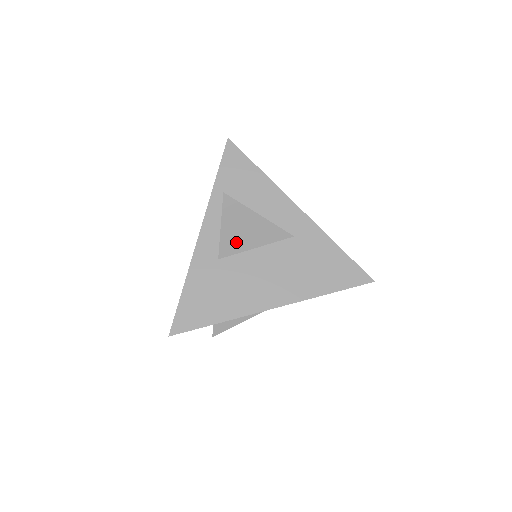
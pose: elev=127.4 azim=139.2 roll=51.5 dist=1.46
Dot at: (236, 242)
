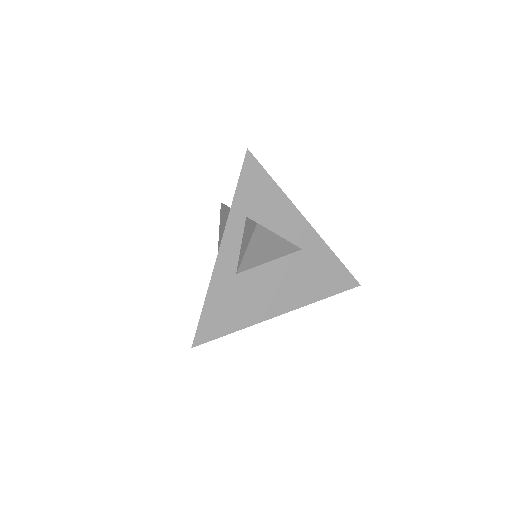
Dot at: (255, 259)
